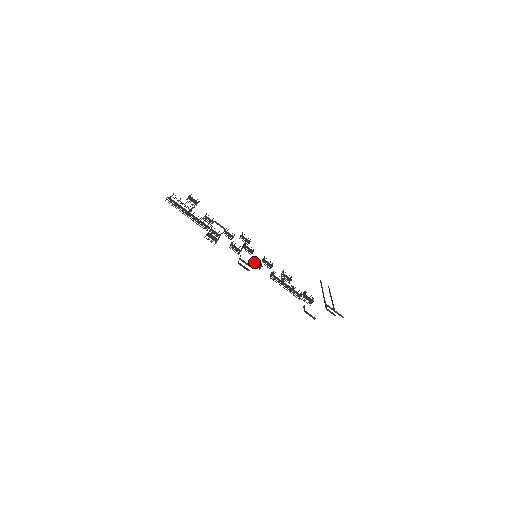
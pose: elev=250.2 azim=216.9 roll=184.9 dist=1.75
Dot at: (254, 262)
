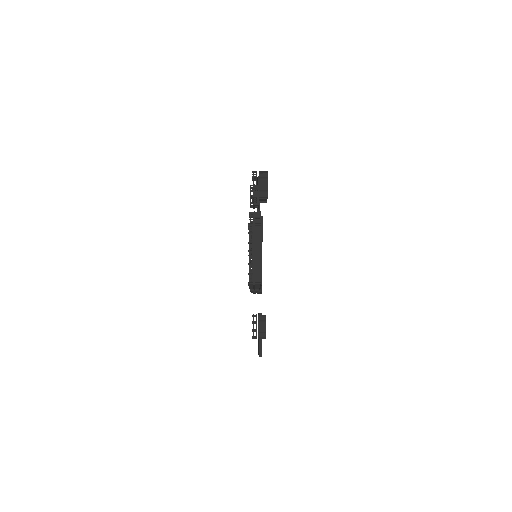
Dot at: (256, 290)
